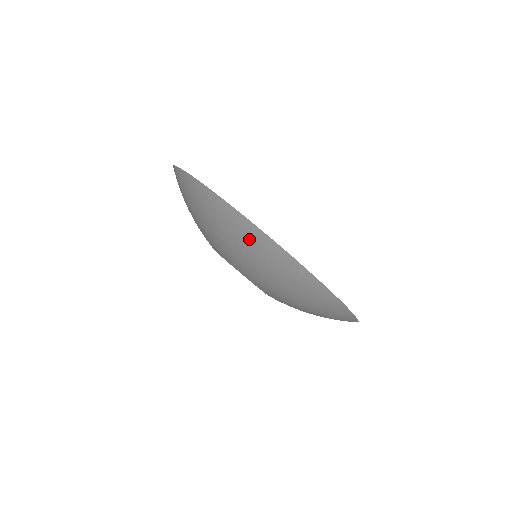
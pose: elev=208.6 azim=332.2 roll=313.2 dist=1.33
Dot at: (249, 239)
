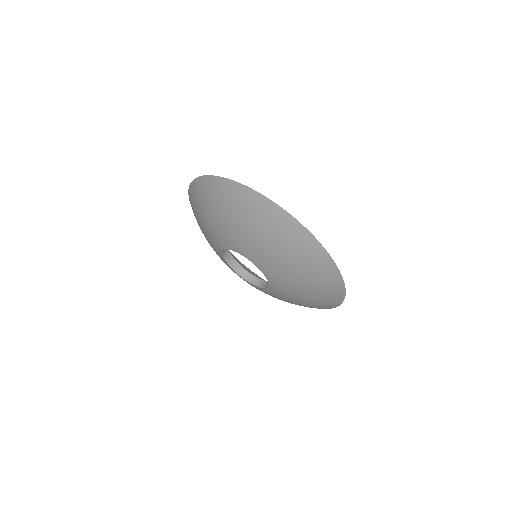
Dot at: (282, 228)
